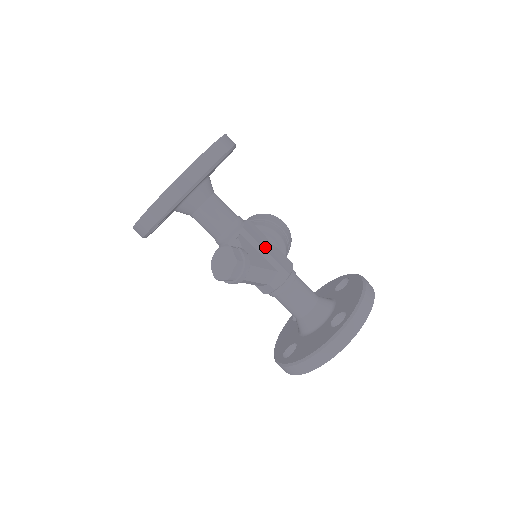
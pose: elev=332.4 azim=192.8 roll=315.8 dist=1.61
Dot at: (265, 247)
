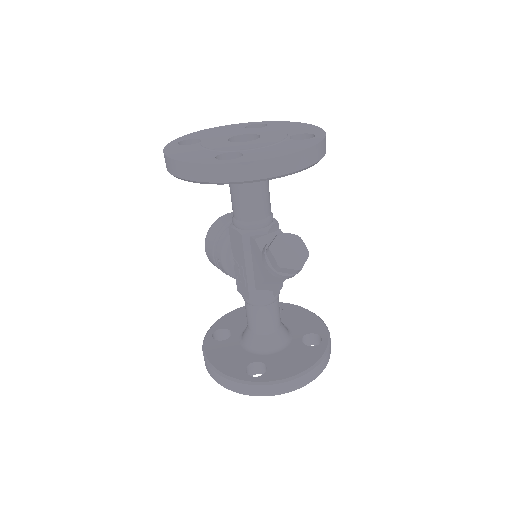
Dot at: occluded
